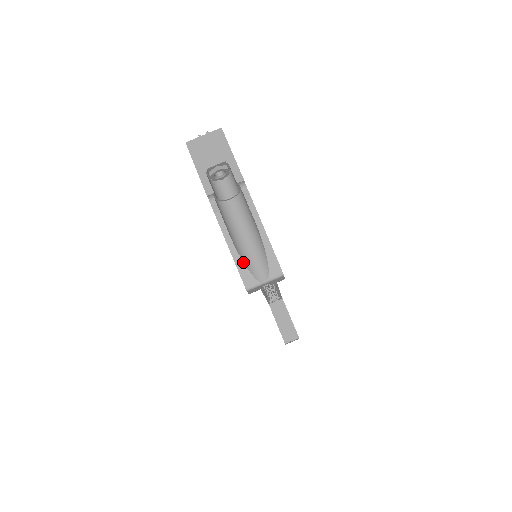
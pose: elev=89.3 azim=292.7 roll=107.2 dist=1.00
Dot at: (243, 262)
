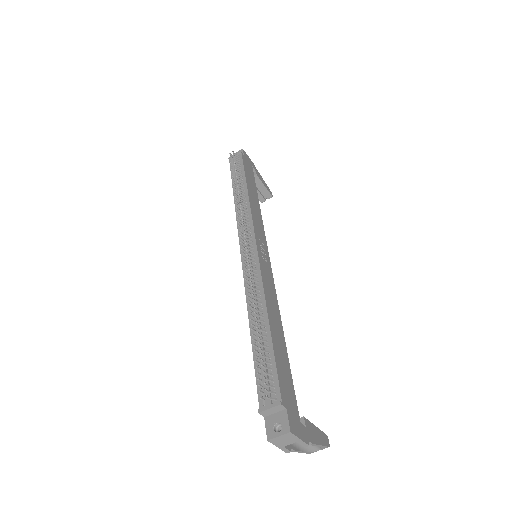
Dot at: (308, 452)
